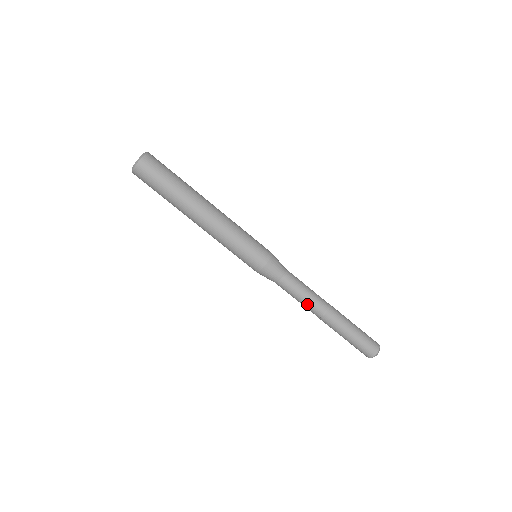
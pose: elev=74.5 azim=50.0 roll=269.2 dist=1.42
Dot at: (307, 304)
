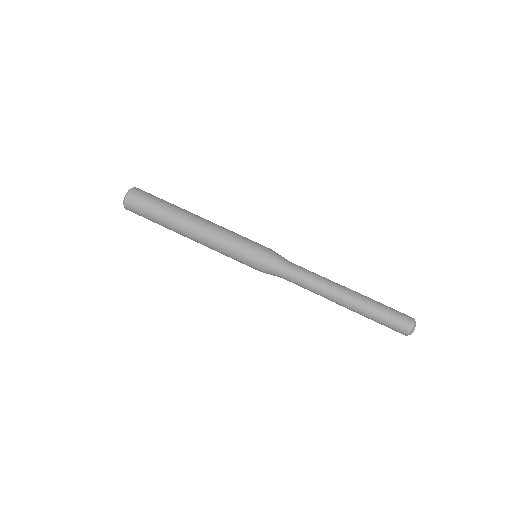
Dot at: (318, 293)
